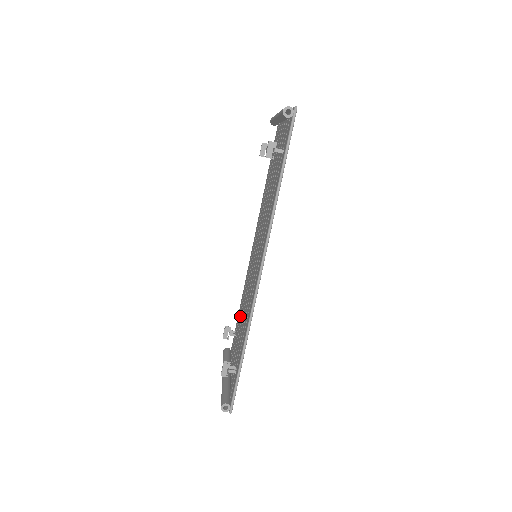
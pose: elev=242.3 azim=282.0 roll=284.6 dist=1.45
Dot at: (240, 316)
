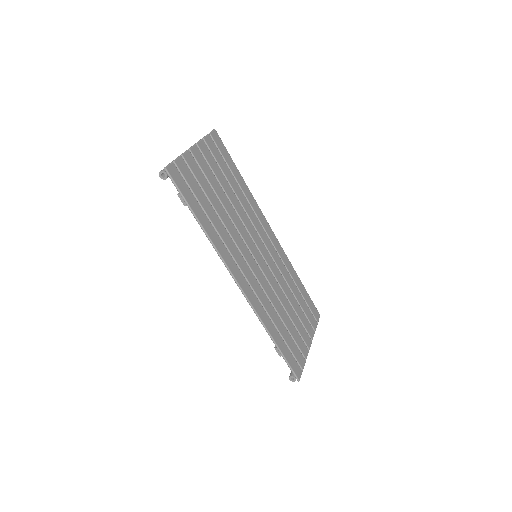
Dot at: occluded
